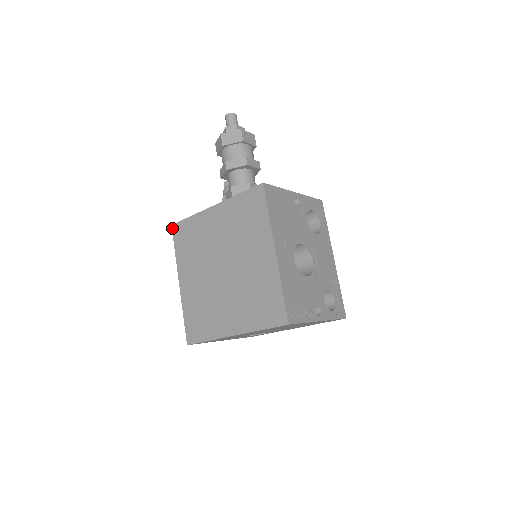
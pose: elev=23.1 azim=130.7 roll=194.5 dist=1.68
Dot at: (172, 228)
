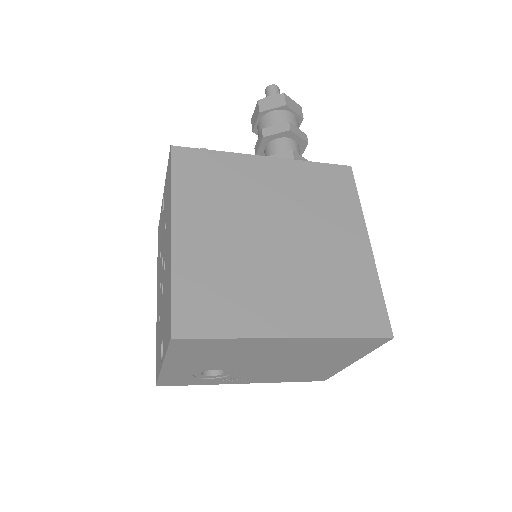
Dot at: (172, 149)
